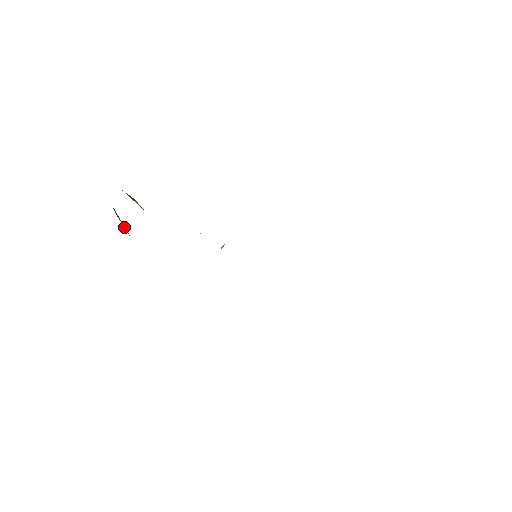
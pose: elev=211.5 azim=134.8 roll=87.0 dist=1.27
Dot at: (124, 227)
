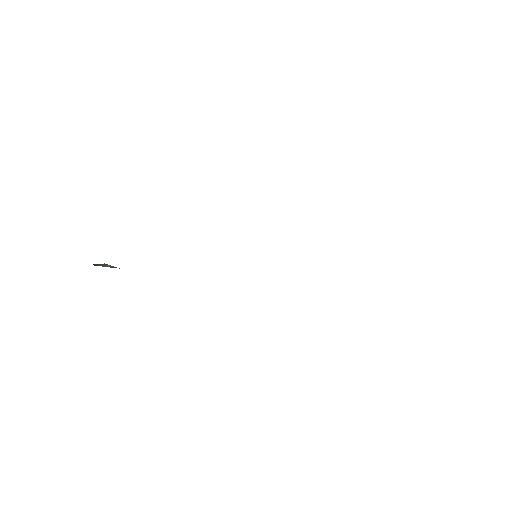
Dot at: occluded
